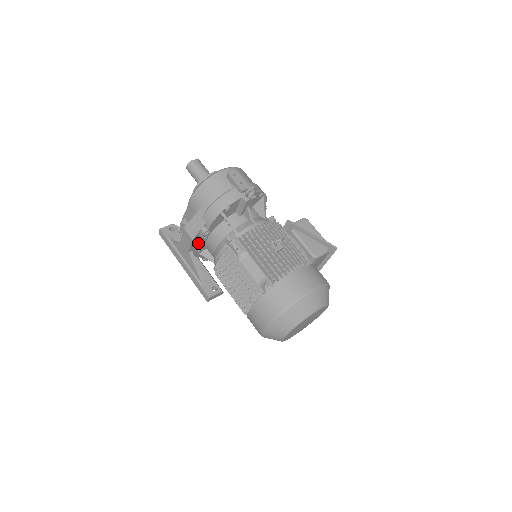
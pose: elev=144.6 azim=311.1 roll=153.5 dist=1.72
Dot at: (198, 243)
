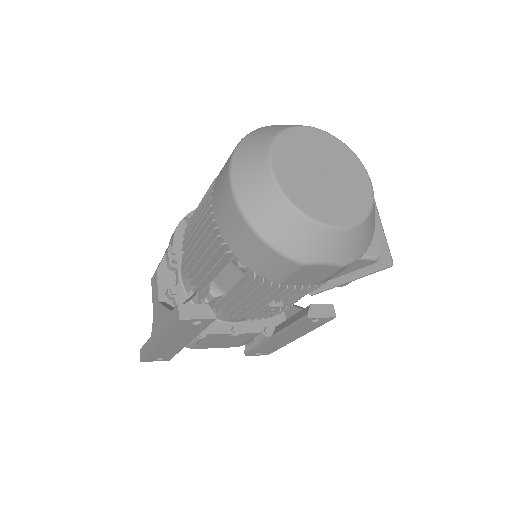
Dot at: occluded
